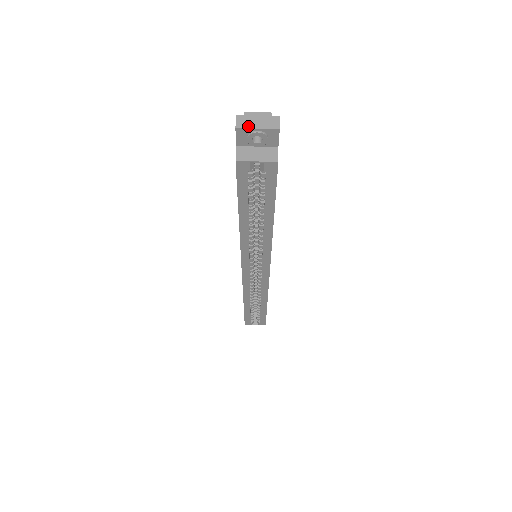
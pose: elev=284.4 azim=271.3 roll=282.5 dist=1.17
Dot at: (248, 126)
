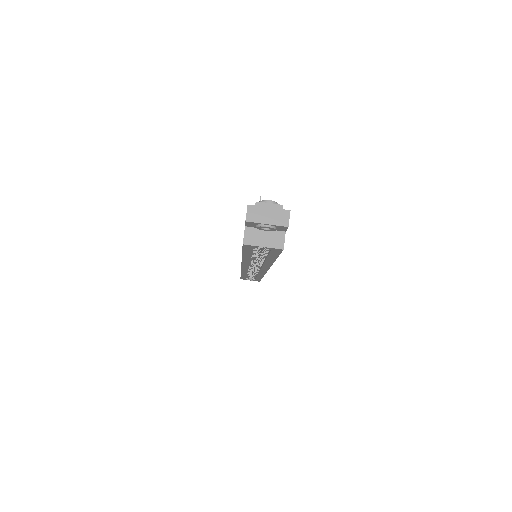
Dot at: (258, 220)
